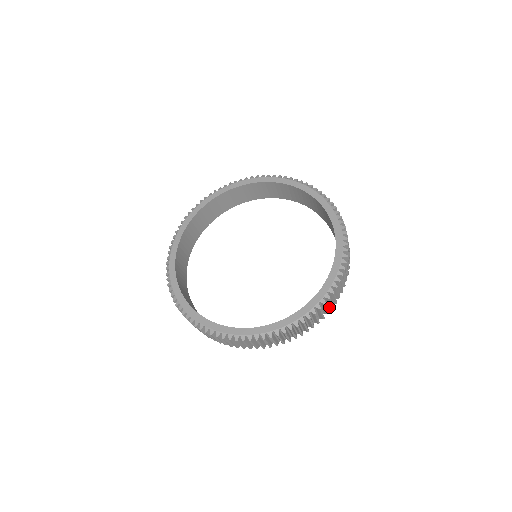
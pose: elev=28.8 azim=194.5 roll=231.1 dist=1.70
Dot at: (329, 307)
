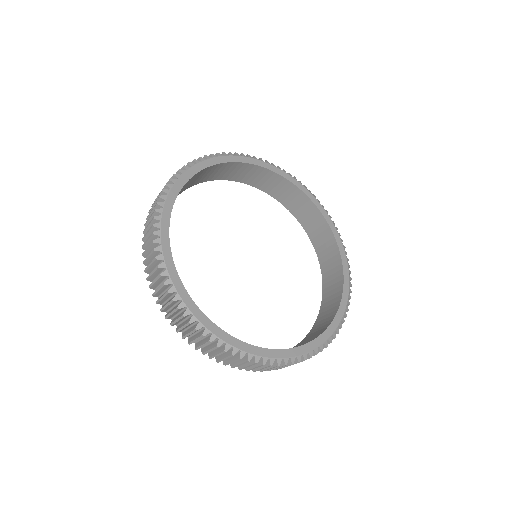
Dot at: occluded
